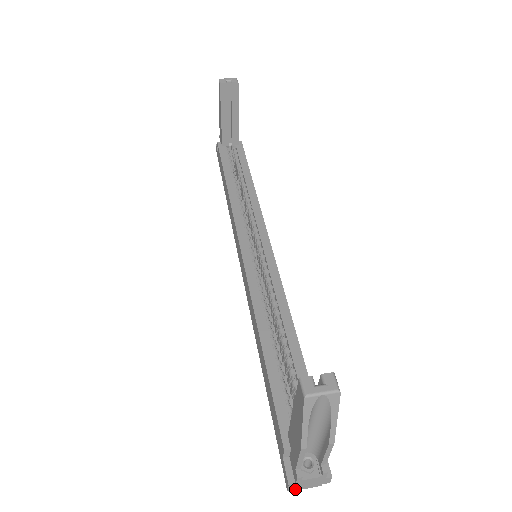
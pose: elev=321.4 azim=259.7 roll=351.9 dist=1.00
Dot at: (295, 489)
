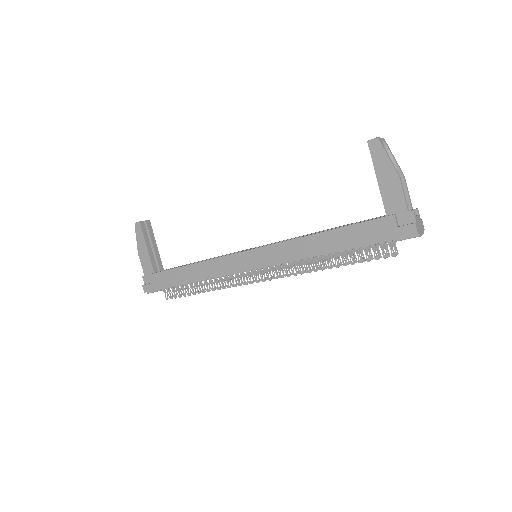
Dot at: (419, 234)
